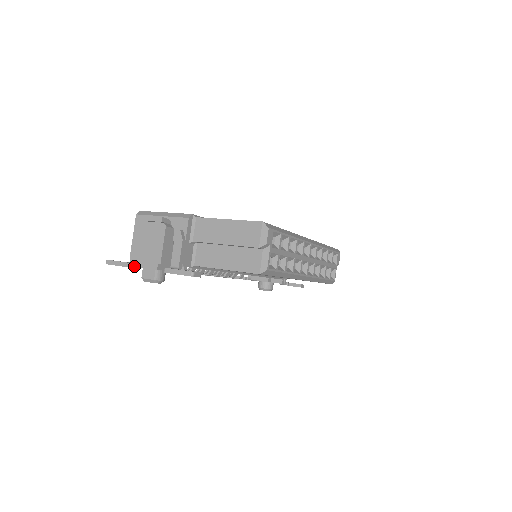
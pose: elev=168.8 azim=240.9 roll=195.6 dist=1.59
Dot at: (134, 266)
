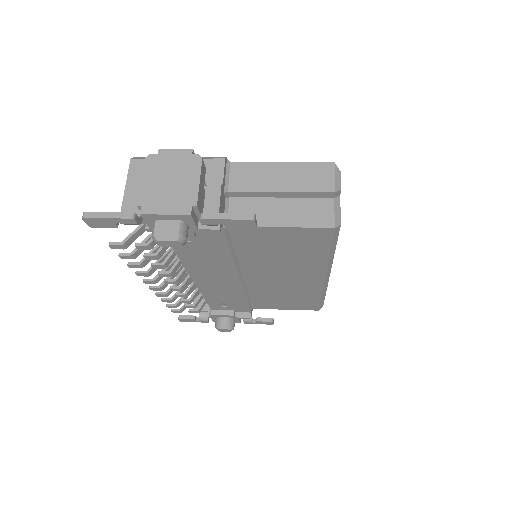
Dot at: (145, 213)
